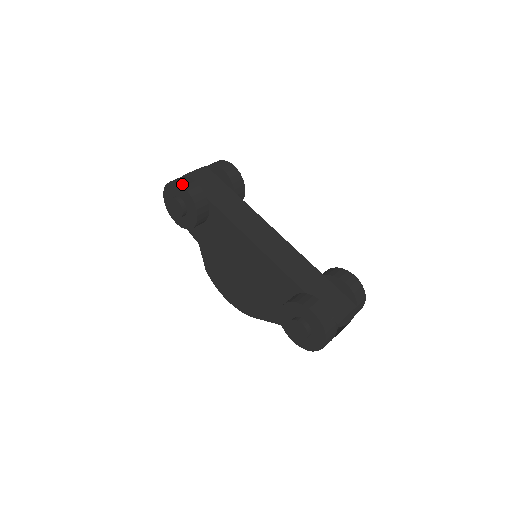
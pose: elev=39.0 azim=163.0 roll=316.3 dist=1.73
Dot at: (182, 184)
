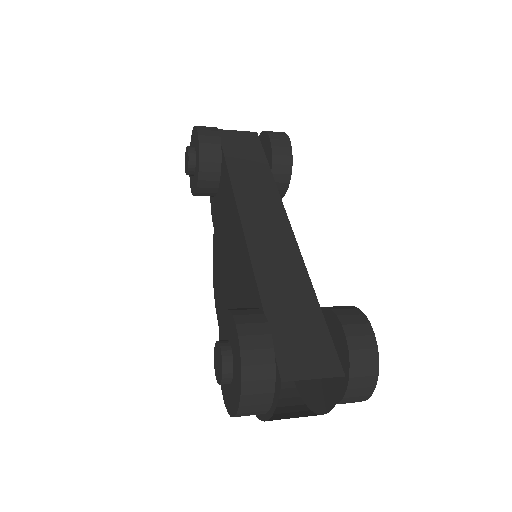
Dot at: (199, 128)
